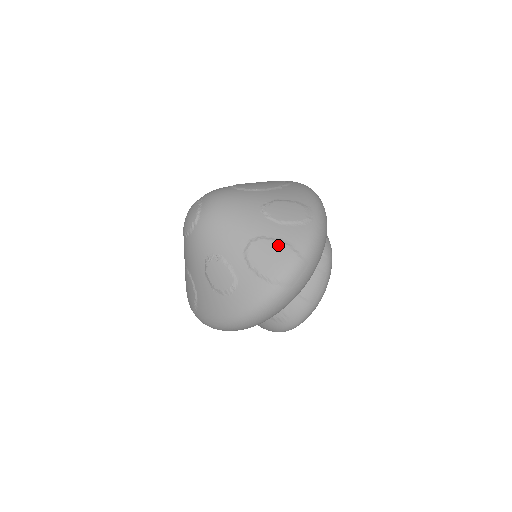
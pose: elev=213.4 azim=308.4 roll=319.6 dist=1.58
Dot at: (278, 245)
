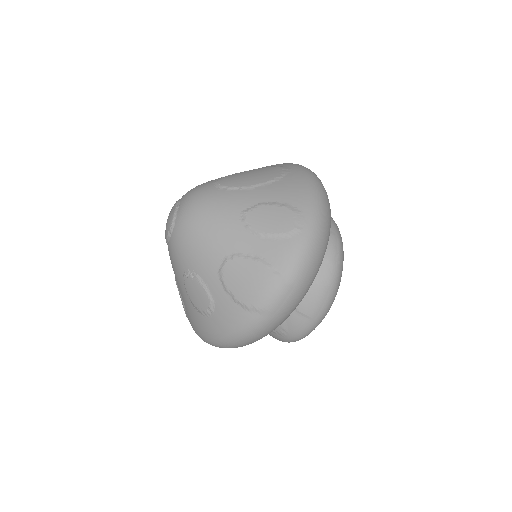
Dot at: (256, 265)
